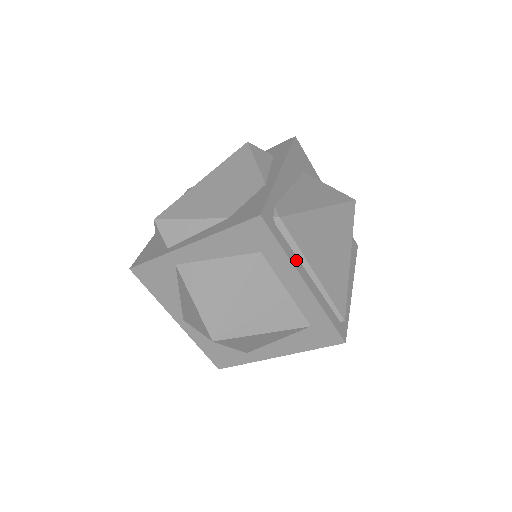
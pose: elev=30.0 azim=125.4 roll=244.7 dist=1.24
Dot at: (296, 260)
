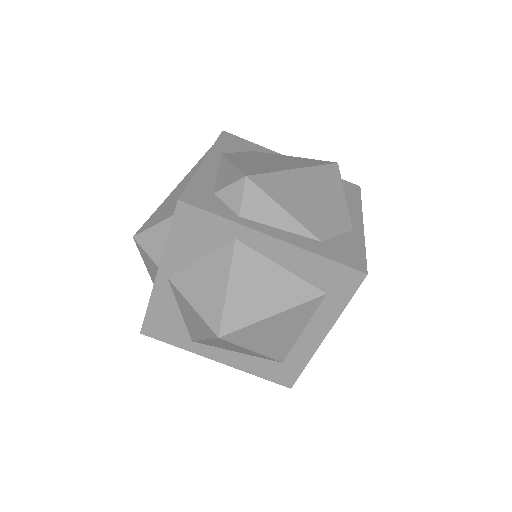
Dot at: occluded
